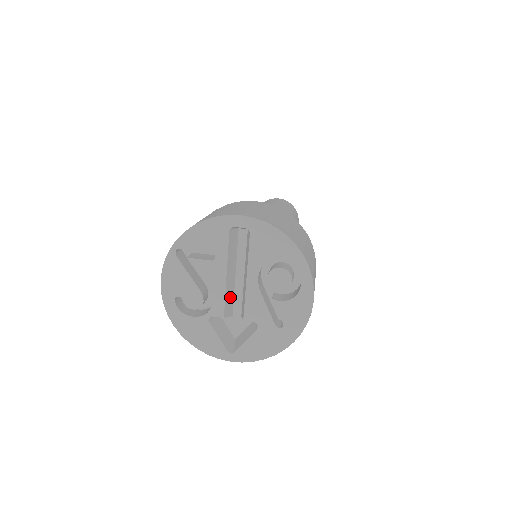
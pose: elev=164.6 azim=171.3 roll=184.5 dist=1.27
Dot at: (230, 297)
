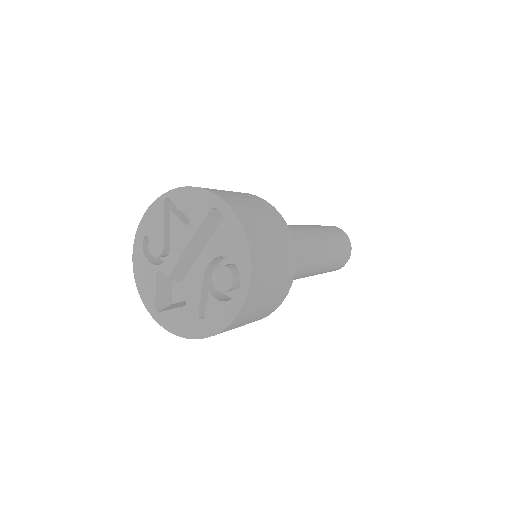
Dot at: (185, 266)
